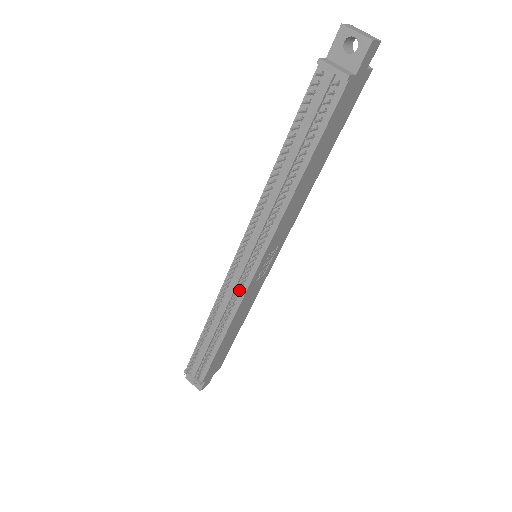
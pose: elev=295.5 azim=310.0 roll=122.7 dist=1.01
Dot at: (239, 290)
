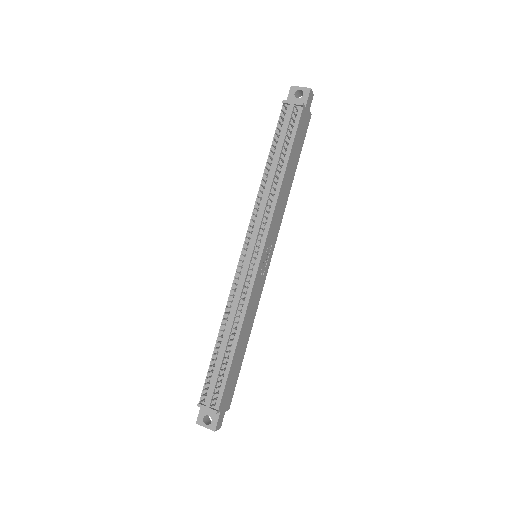
Dot at: (248, 281)
